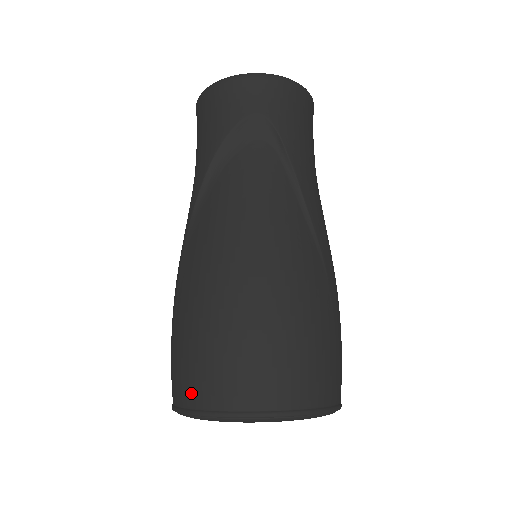
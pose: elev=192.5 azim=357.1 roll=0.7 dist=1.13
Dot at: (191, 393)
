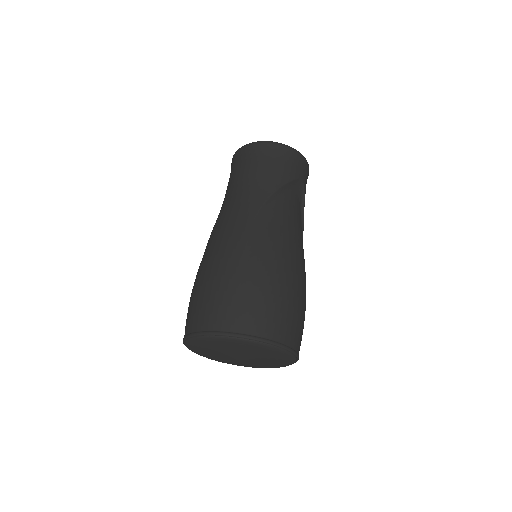
Dot at: (259, 326)
